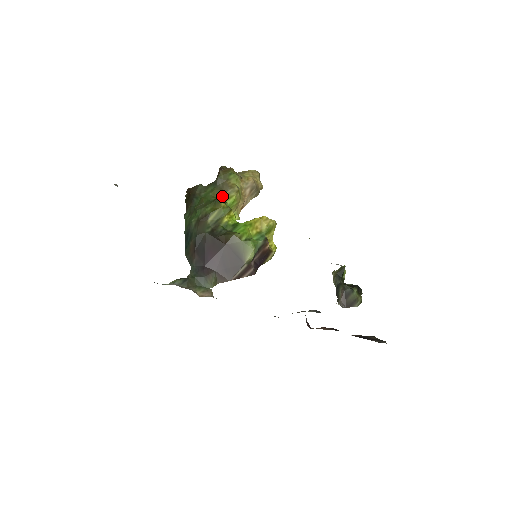
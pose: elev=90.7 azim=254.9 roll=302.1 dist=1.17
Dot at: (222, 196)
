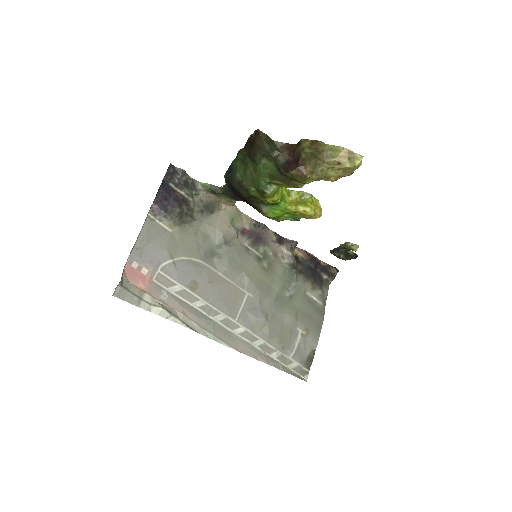
Dot at: (278, 183)
